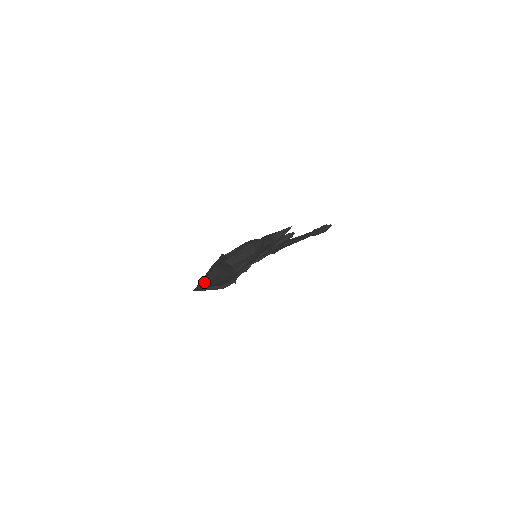
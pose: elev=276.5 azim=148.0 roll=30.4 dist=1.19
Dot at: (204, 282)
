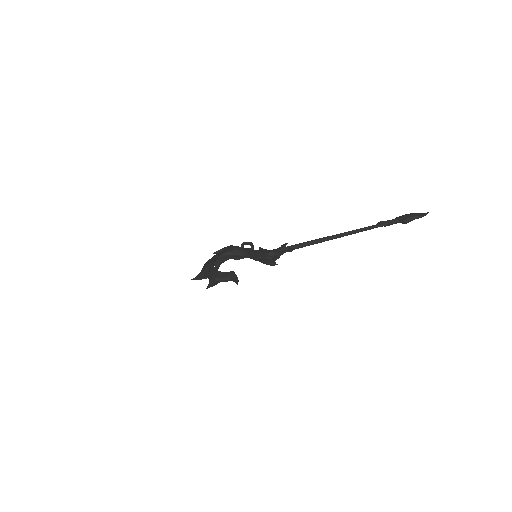
Dot at: occluded
